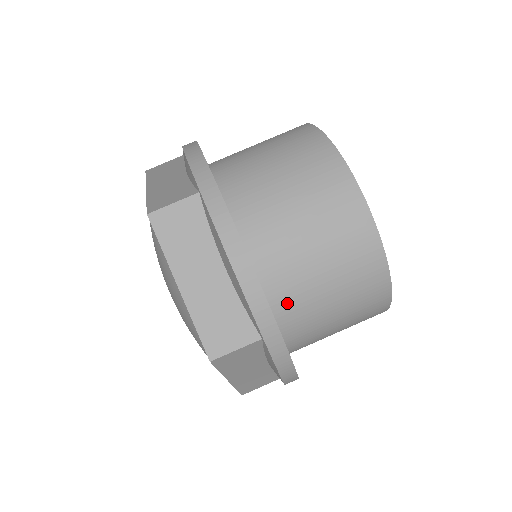
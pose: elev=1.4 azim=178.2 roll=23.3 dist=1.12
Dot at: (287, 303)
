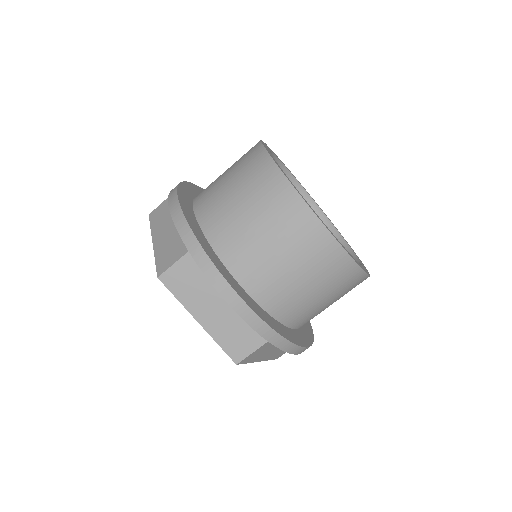
Dot at: (218, 233)
